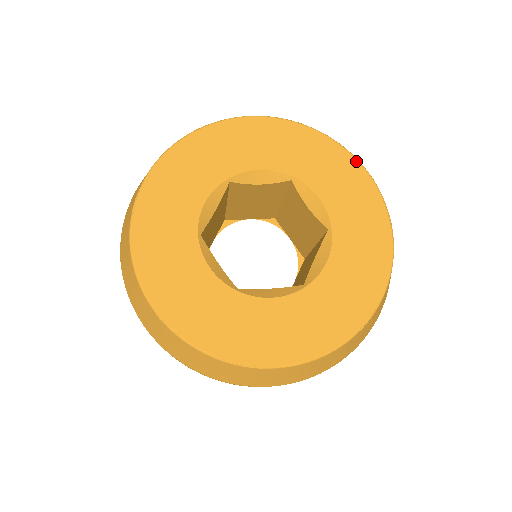
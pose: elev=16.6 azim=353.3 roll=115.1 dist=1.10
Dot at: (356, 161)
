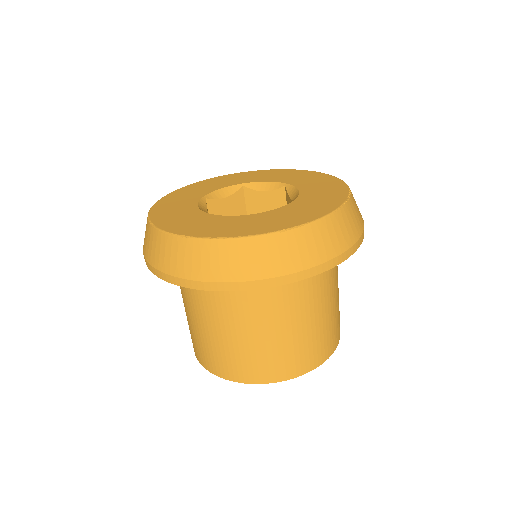
Dot at: (339, 180)
